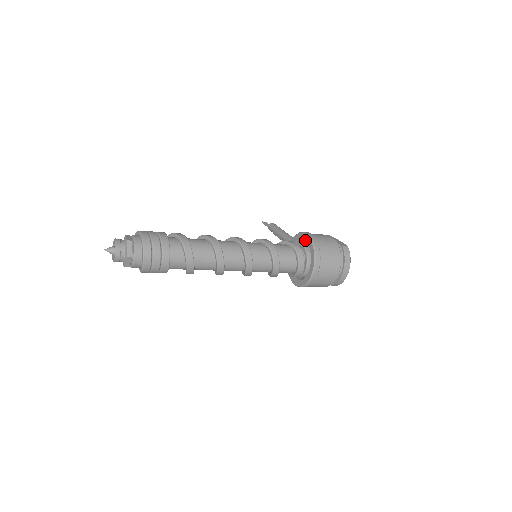
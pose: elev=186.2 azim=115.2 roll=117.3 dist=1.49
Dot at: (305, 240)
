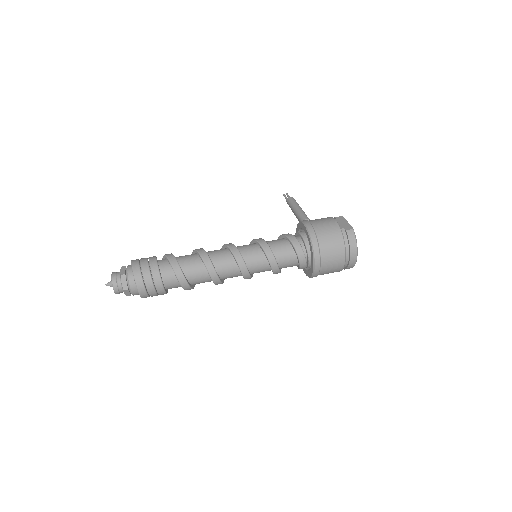
Dot at: occluded
